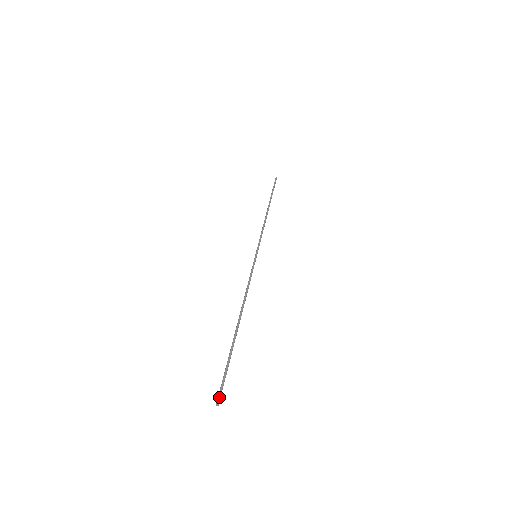
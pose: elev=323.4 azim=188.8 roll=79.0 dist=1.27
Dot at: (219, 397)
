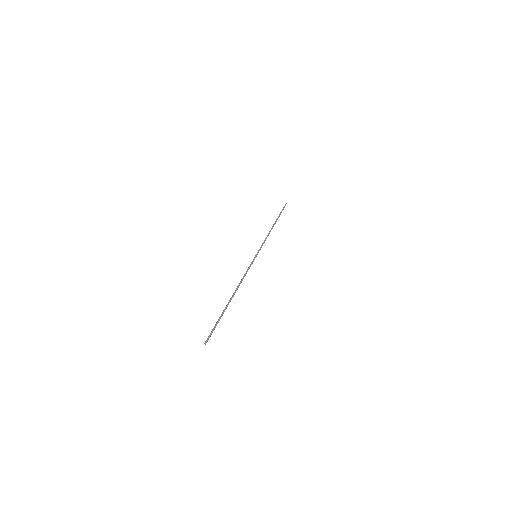
Dot at: (207, 339)
